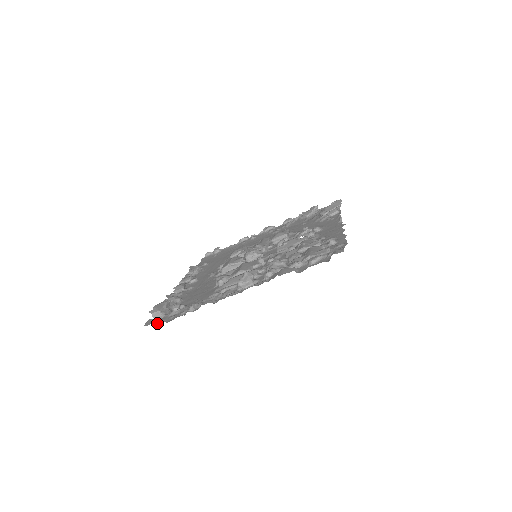
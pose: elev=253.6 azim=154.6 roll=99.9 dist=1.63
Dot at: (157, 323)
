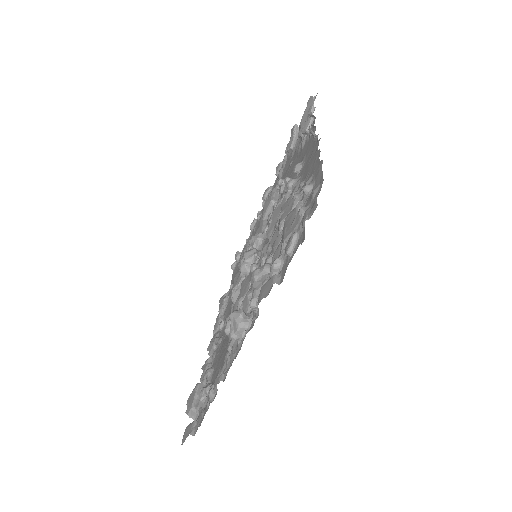
Dot at: (192, 432)
